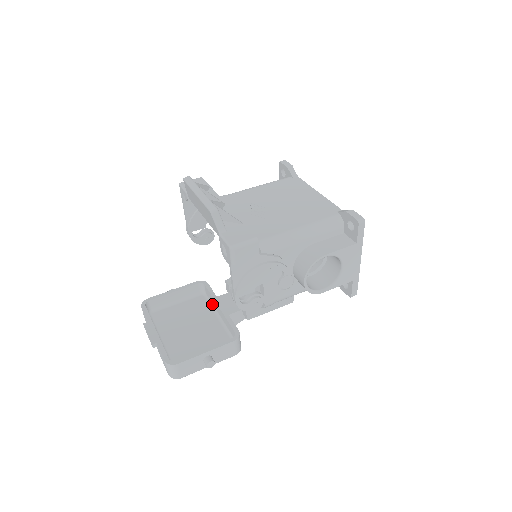
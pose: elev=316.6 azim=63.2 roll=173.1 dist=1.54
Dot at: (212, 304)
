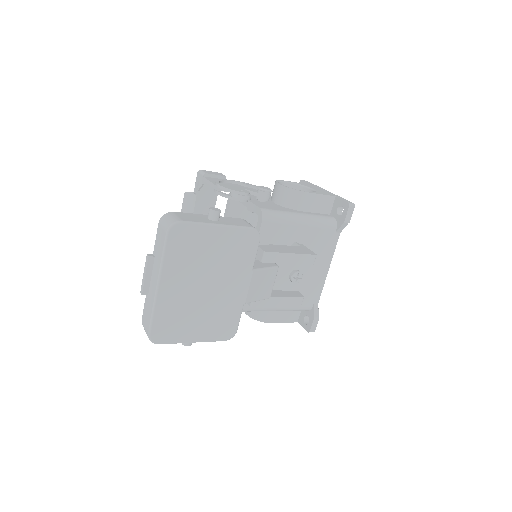
Dot at: occluded
